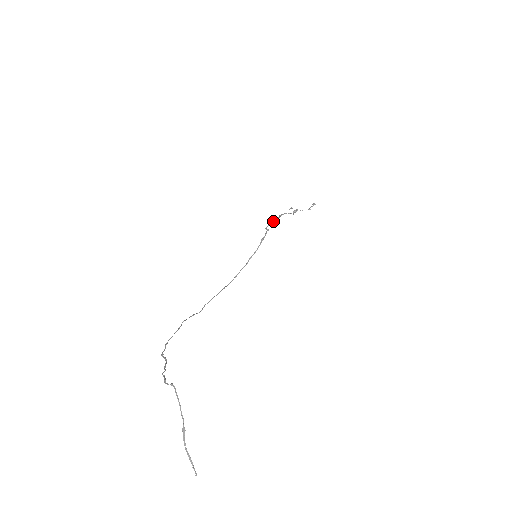
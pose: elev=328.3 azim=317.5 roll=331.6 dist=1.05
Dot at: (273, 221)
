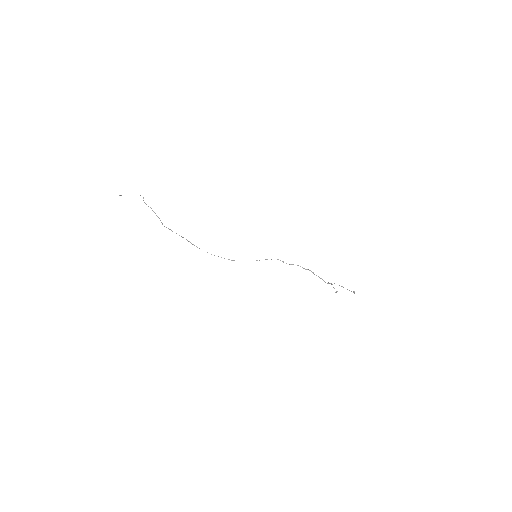
Dot at: (293, 264)
